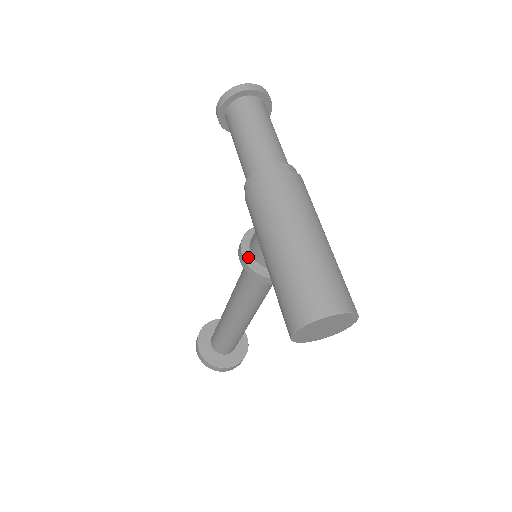
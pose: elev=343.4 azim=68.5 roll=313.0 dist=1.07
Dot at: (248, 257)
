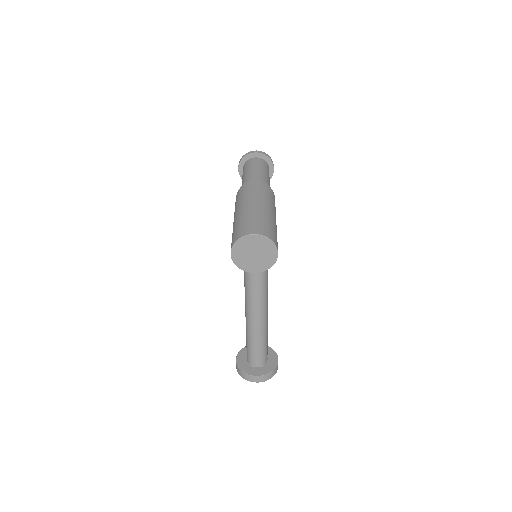
Dot at: occluded
